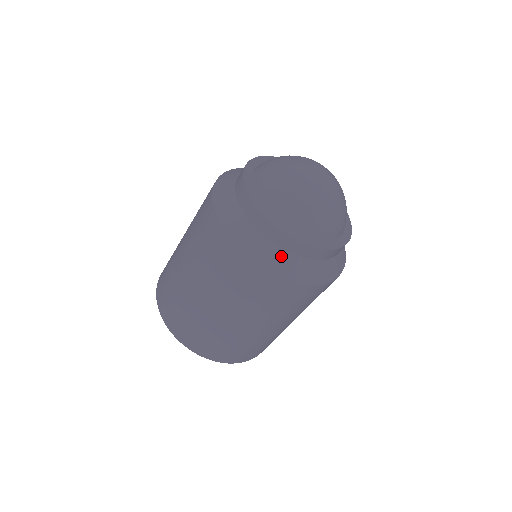
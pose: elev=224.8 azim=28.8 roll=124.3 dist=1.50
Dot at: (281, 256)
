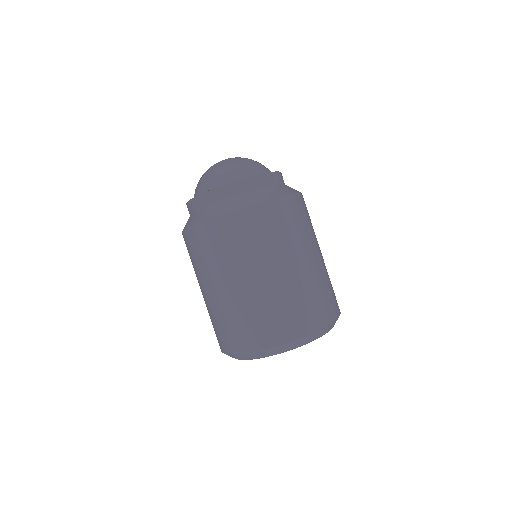
Dot at: (235, 200)
